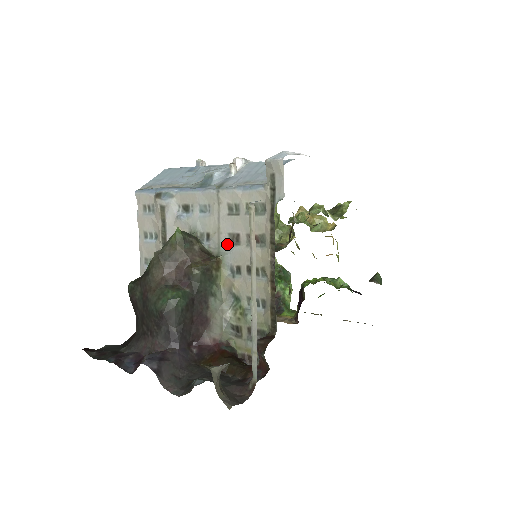
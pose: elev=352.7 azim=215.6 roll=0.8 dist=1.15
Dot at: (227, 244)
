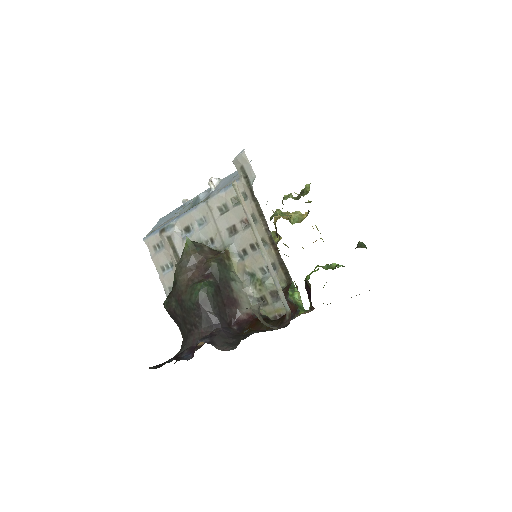
Dot at: (228, 237)
